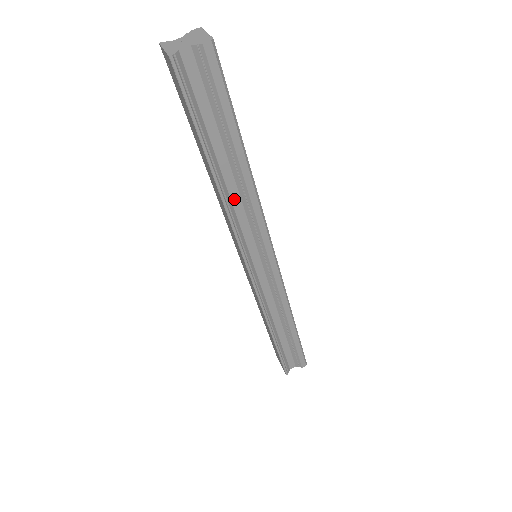
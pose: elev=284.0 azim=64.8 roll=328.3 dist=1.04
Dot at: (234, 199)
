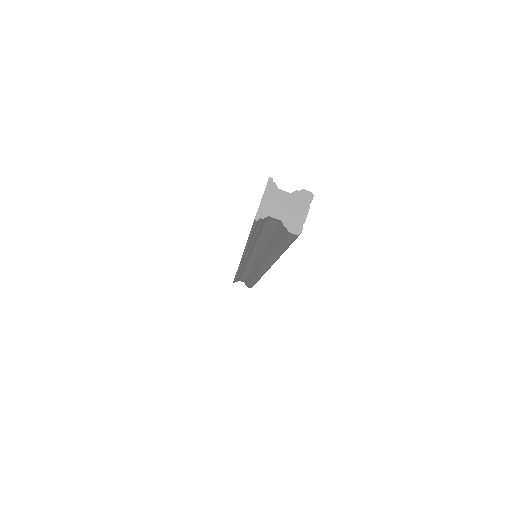
Dot at: (256, 250)
